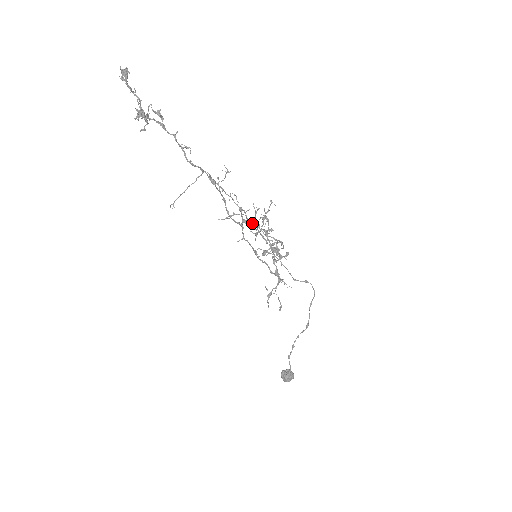
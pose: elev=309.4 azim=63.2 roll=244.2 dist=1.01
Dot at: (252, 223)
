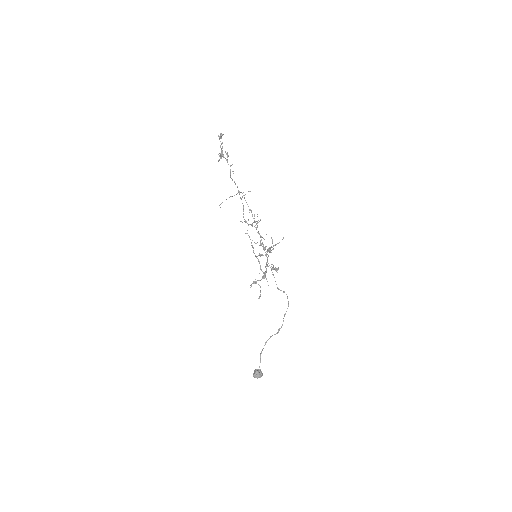
Dot at: (259, 233)
